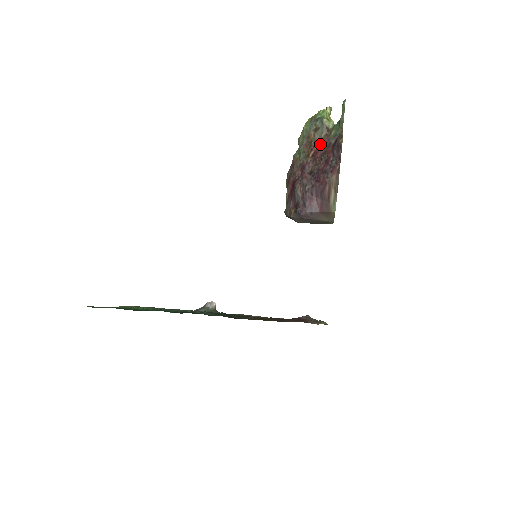
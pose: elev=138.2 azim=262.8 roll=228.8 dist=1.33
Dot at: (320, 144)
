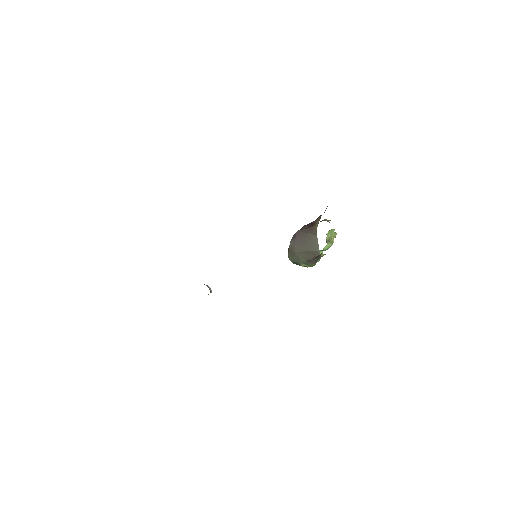
Dot at: occluded
